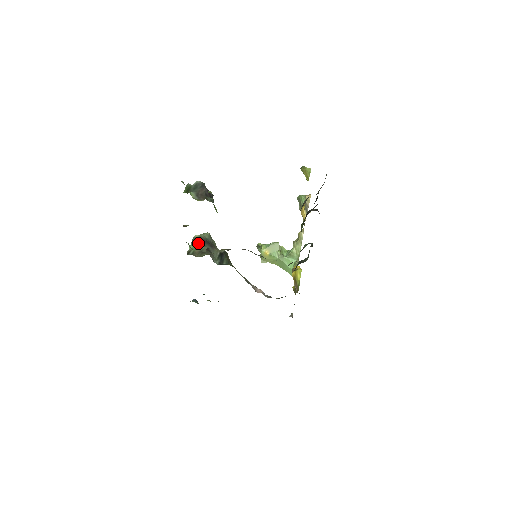
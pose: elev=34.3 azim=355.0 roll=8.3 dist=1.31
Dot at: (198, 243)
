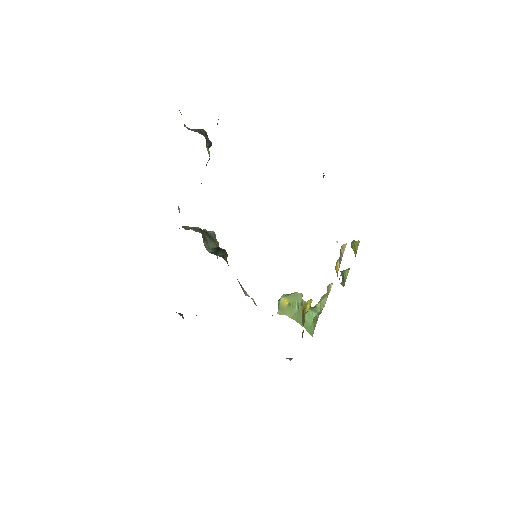
Dot at: (196, 229)
